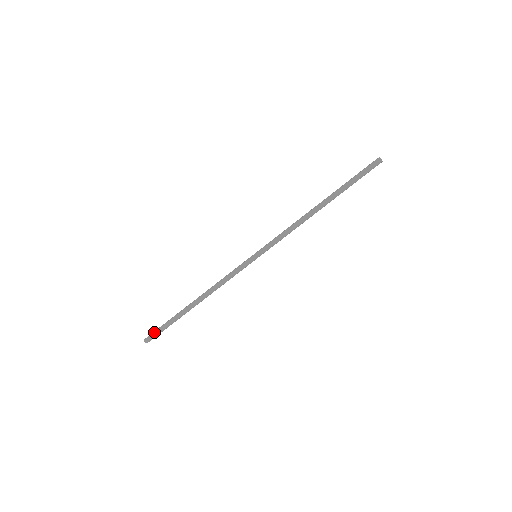
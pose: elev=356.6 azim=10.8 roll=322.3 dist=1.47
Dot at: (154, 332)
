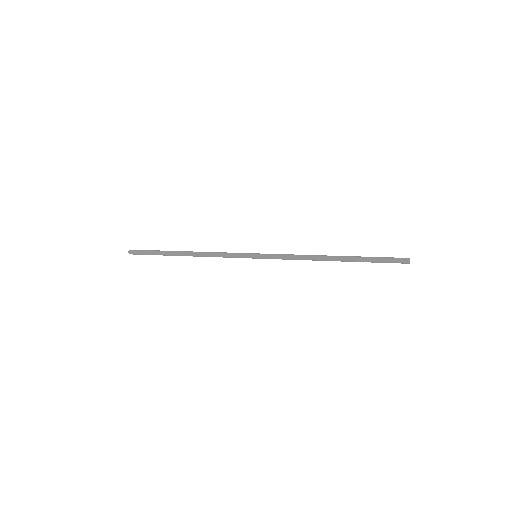
Dot at: occluded
